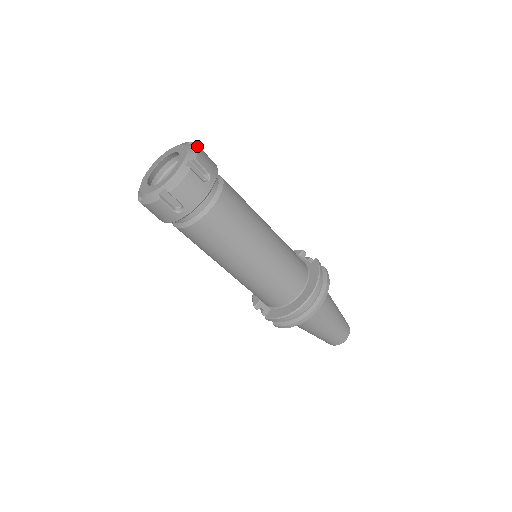
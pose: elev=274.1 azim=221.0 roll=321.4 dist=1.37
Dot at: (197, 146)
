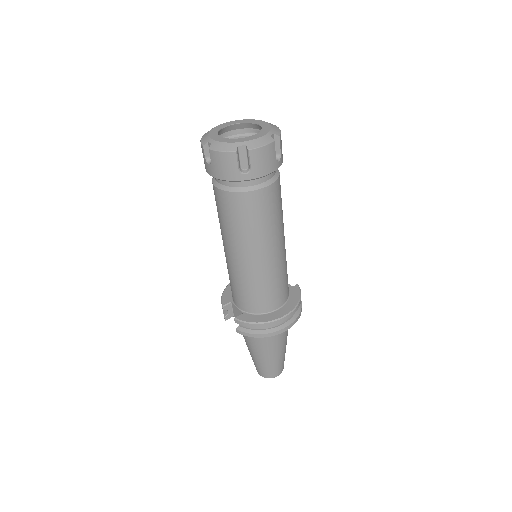
Dot at: occluded
